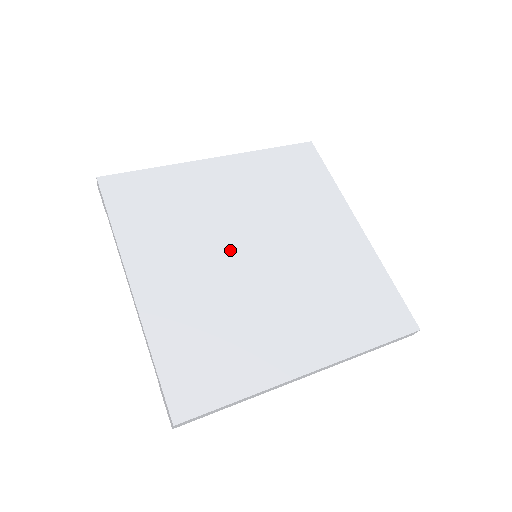
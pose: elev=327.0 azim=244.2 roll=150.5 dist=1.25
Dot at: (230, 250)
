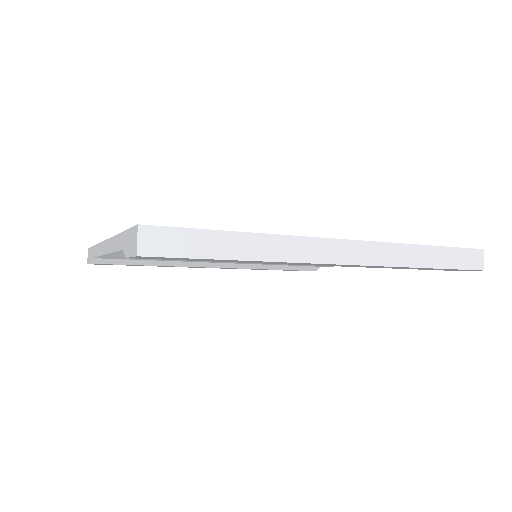
Dot at: occluded
